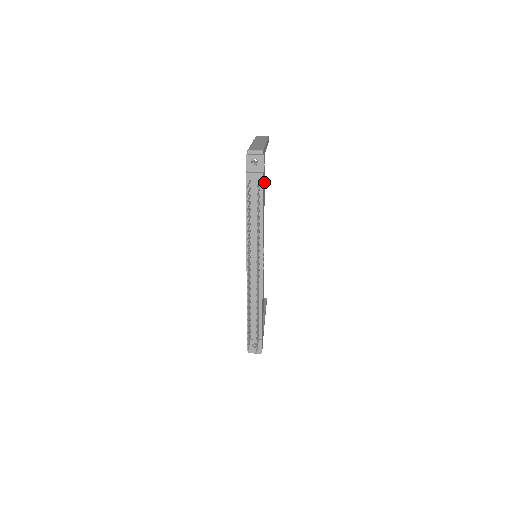
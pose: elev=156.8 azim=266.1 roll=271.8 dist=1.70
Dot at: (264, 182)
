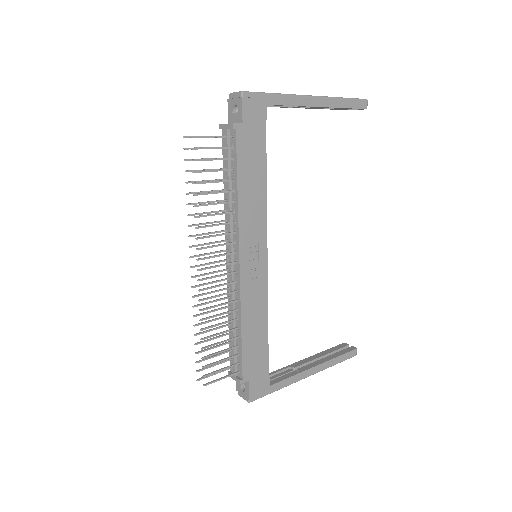
Dot at: (261, 144)
